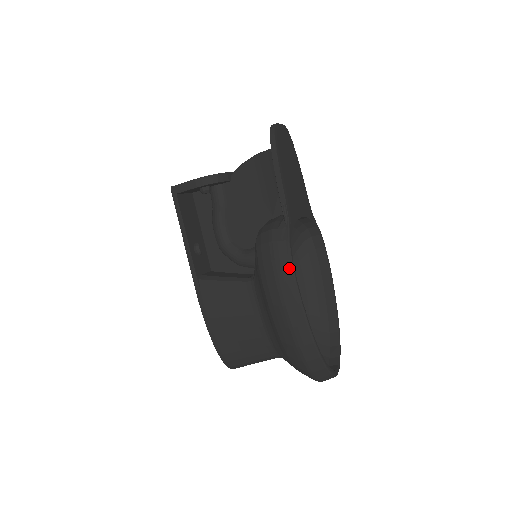
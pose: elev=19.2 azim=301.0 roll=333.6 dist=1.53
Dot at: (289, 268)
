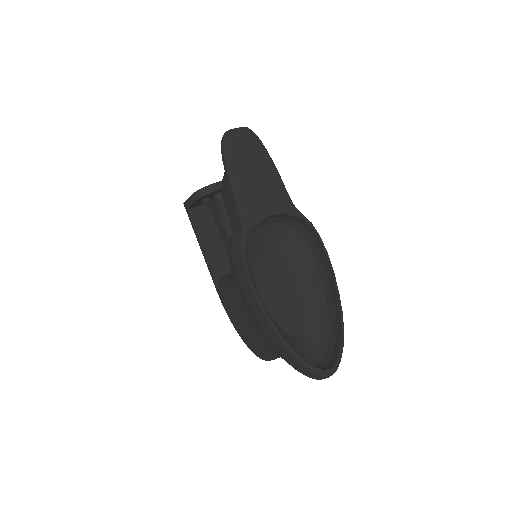
Dot at: (244, 272)
